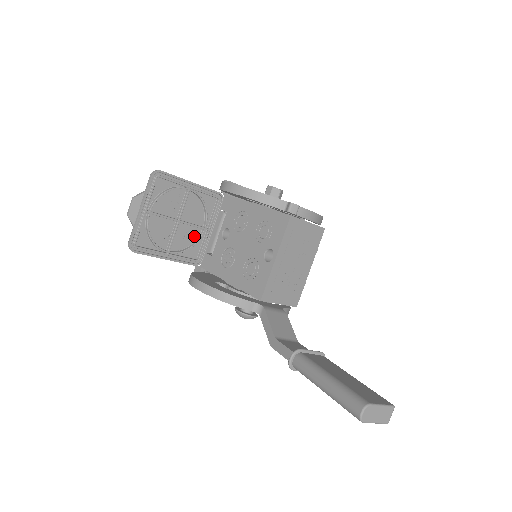
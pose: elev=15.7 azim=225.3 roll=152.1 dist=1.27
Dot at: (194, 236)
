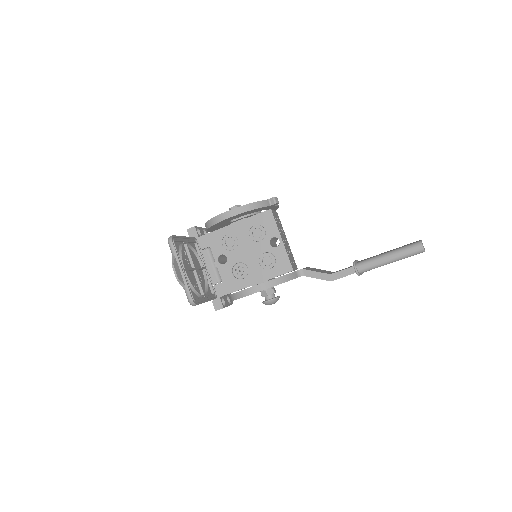
Dot at: (202, 278)
